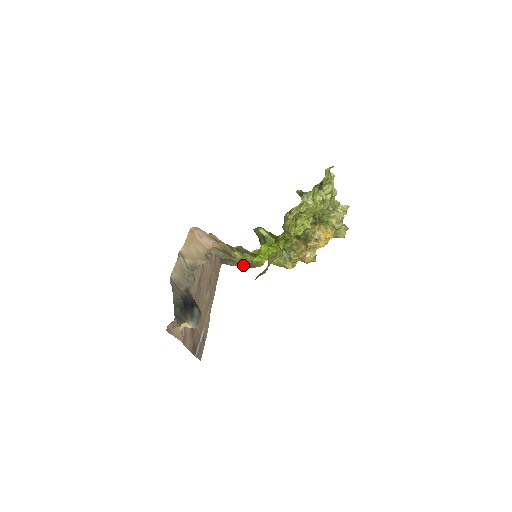
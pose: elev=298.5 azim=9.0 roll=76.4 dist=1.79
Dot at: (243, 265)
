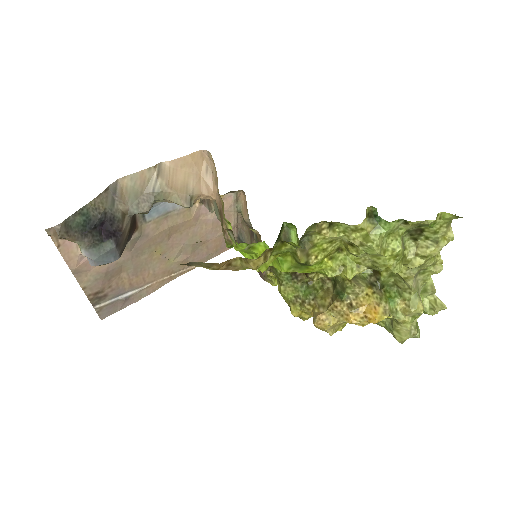
Dot at: occluded
